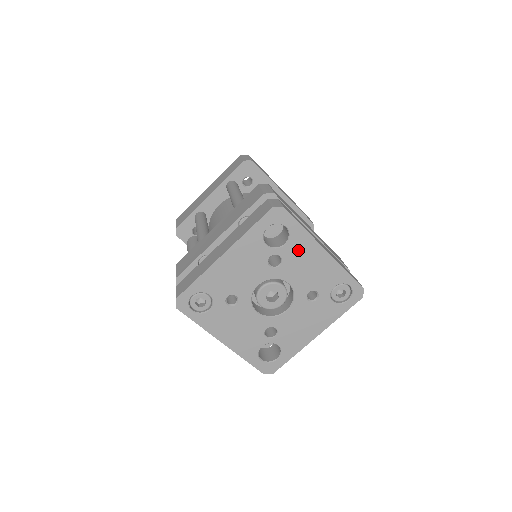
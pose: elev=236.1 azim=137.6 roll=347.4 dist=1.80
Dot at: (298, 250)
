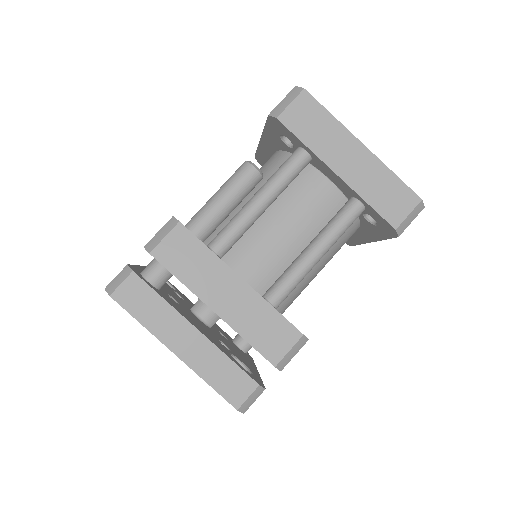
Dot at: occluded
